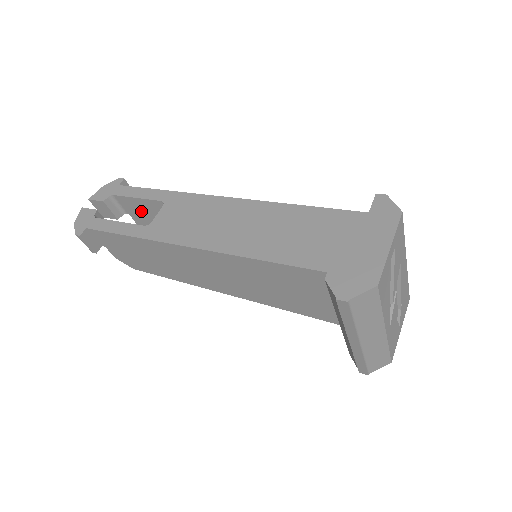
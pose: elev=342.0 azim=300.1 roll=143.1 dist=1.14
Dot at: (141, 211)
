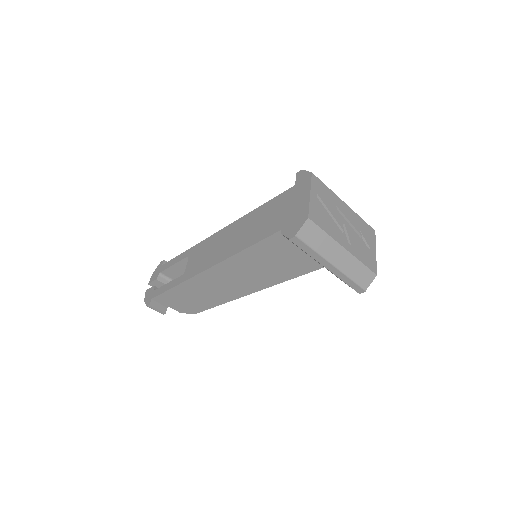
Dot at: (182, 273)
